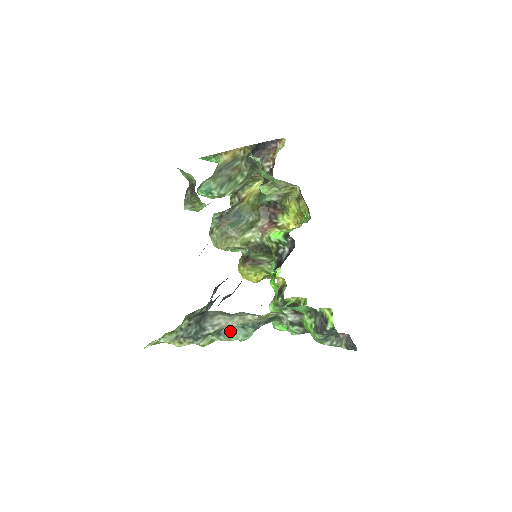
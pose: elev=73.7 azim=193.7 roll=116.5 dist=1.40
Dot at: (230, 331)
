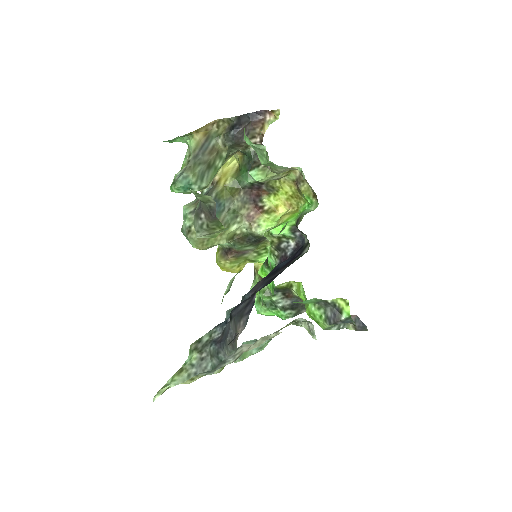
Dot at: occluded
